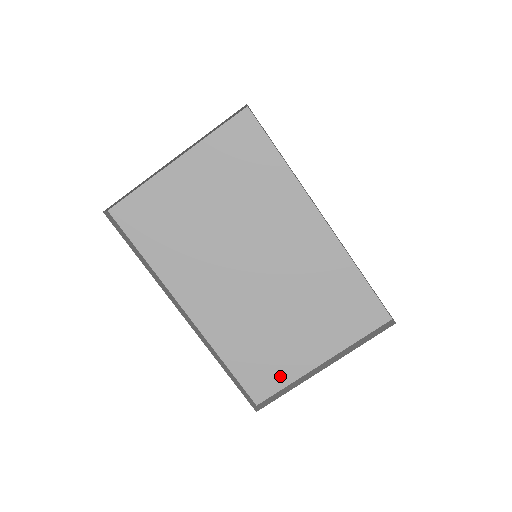
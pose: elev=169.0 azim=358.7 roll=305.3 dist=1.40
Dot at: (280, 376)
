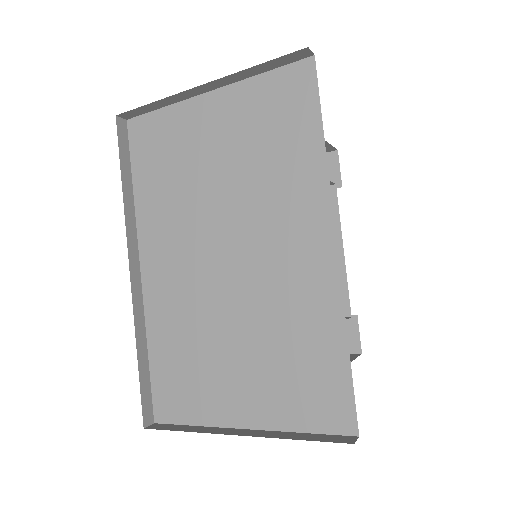
Dot at: (193, 408)
